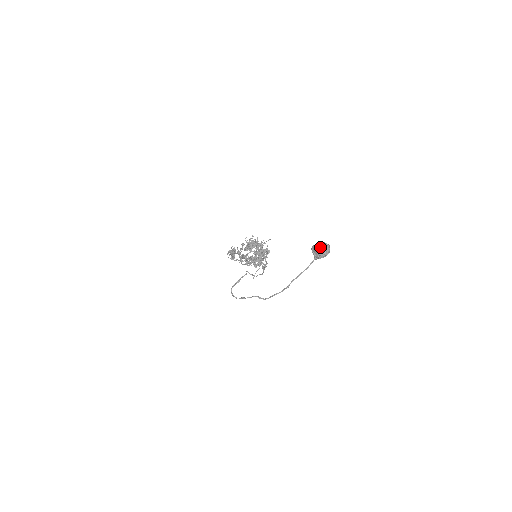
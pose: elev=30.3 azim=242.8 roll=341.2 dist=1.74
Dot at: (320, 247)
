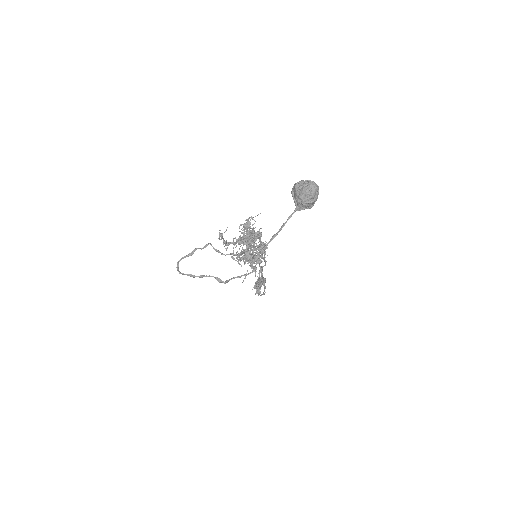
Dot at: (301, 185)
